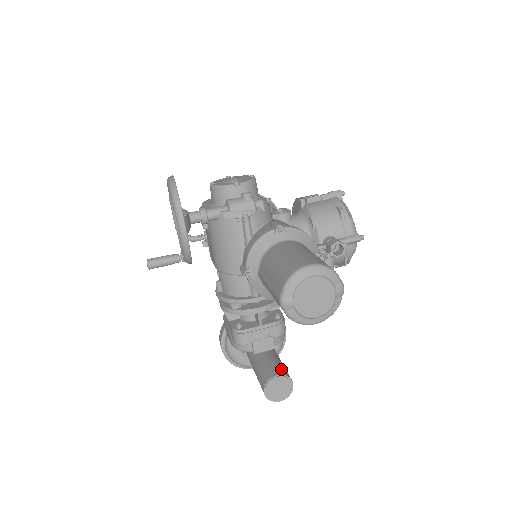
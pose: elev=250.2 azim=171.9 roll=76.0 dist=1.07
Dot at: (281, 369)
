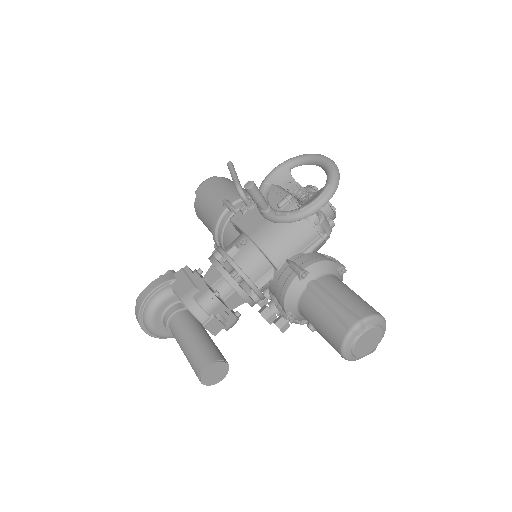
Dot at: occluded
